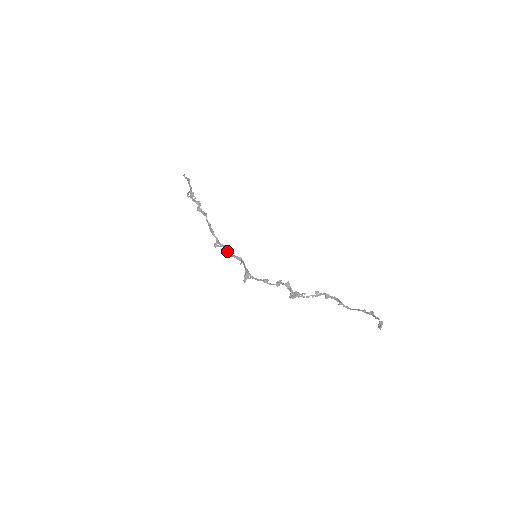
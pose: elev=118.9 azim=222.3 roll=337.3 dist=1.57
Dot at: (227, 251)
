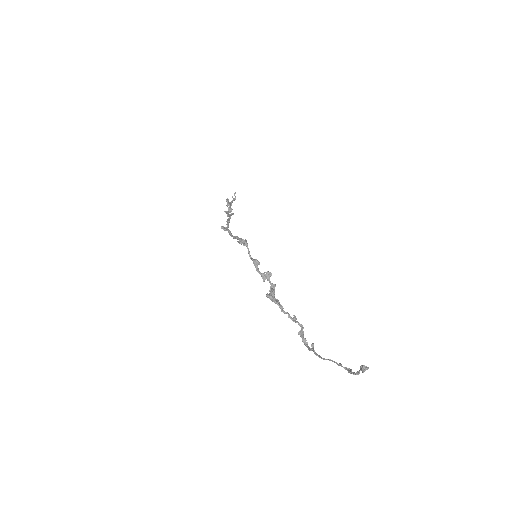
Dot at: (231, 235)
